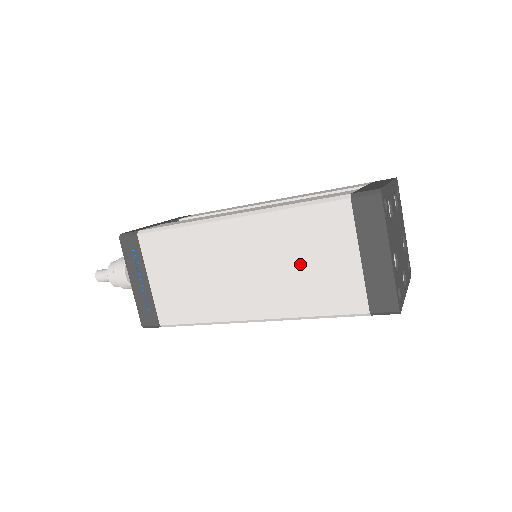
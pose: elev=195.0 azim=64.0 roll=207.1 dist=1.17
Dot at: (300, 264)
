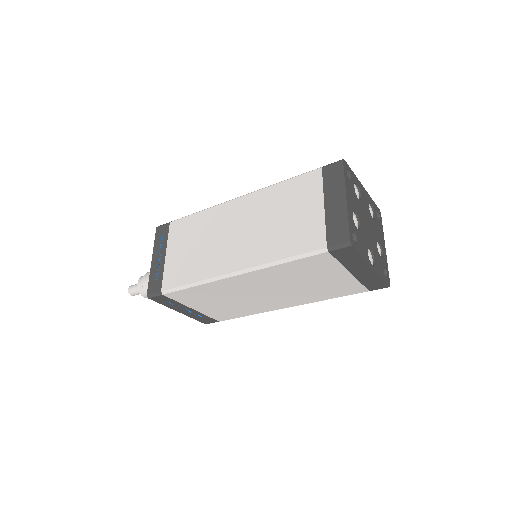
Dot at: (279, 220)
